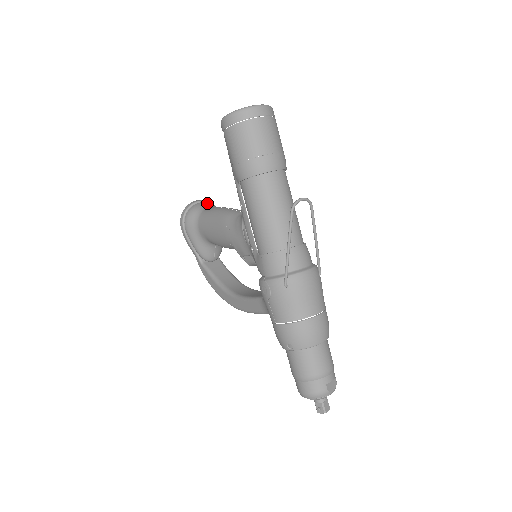
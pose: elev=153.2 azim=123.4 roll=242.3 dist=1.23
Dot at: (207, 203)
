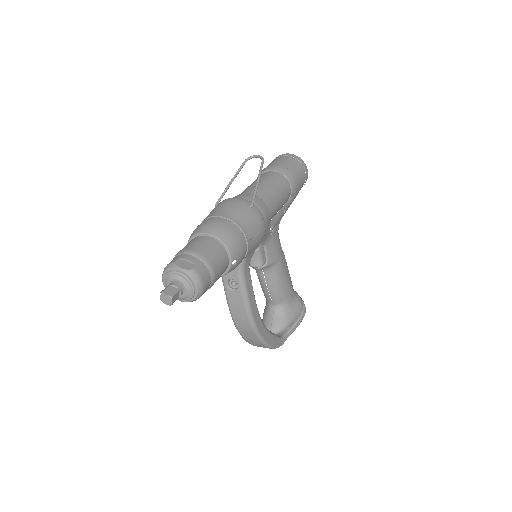
Dot at: occluded
